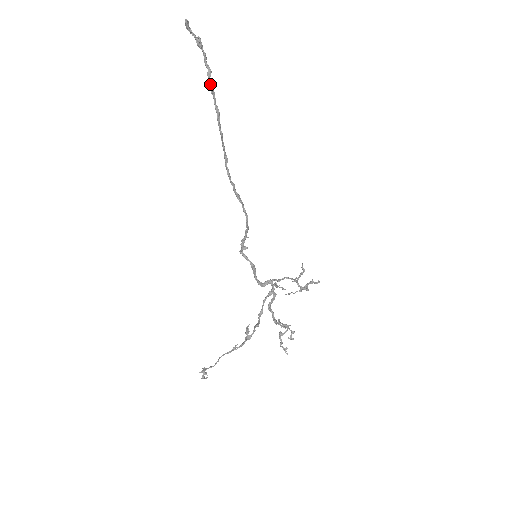
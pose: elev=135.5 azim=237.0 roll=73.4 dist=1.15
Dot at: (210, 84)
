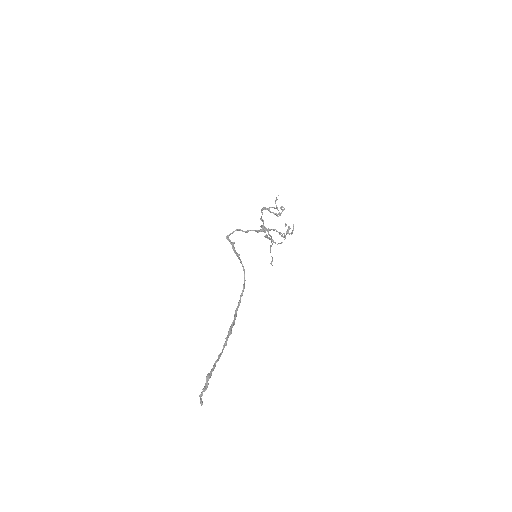
Dot at: (217, 360)
